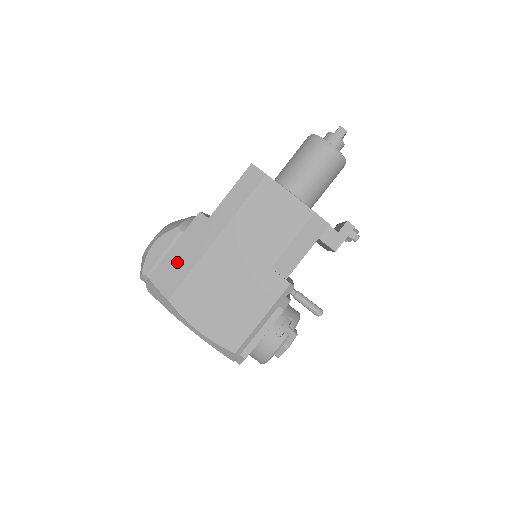
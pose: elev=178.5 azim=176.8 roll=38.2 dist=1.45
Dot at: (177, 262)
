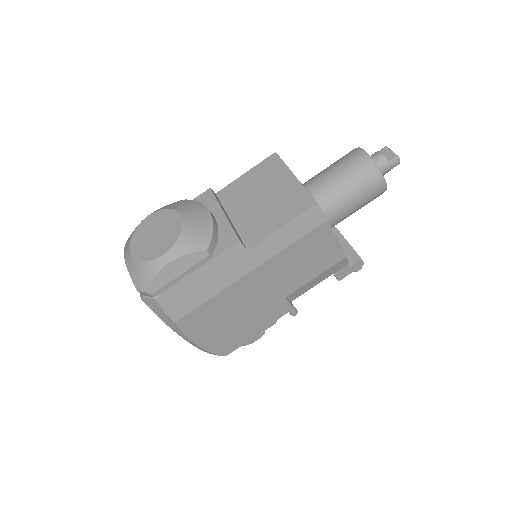
Dot at: (196, 288)
